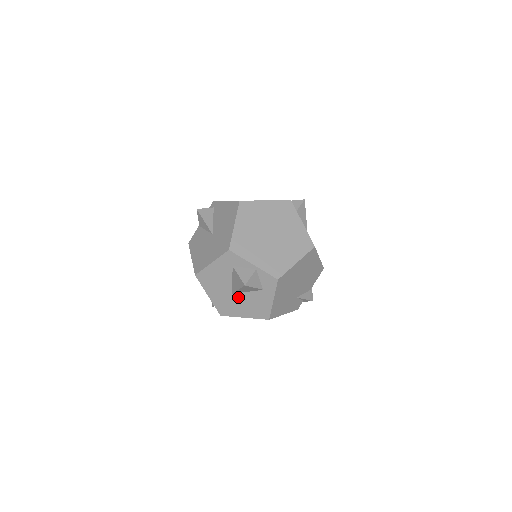
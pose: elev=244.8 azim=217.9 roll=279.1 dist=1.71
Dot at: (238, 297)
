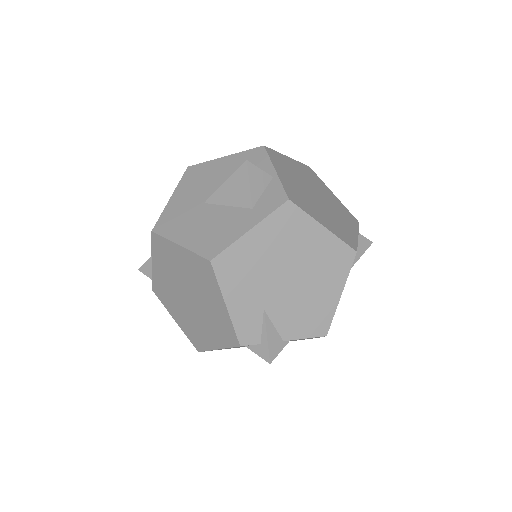
Dot at: (206, 210)
